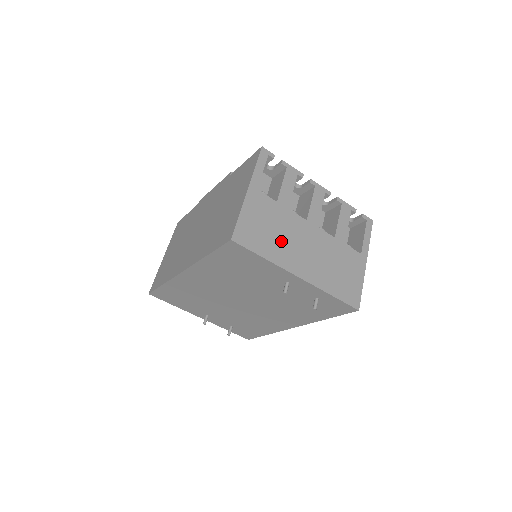
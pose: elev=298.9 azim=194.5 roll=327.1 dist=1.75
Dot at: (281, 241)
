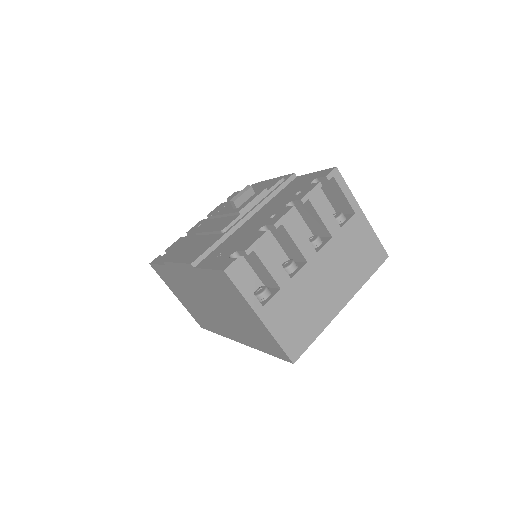
Dot at: (313, 308)
